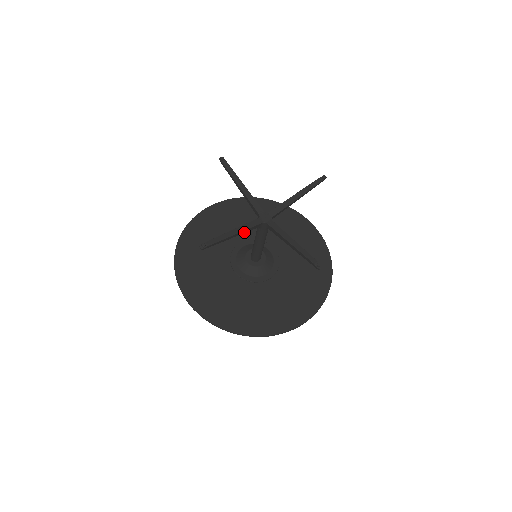
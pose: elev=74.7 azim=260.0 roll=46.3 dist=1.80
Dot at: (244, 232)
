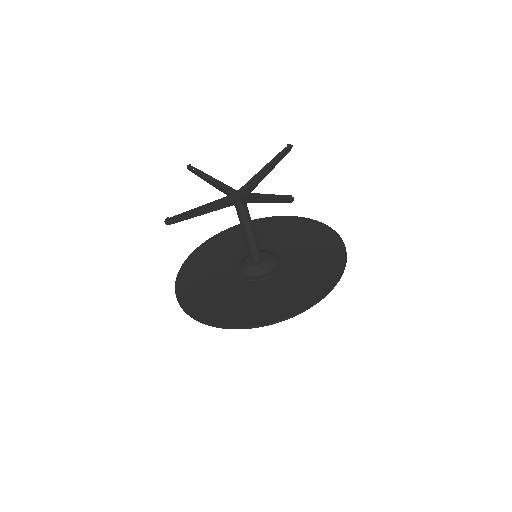
Dot at: (216, 209)
